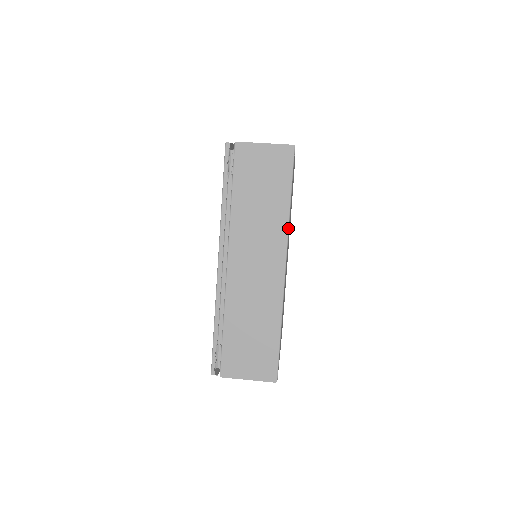
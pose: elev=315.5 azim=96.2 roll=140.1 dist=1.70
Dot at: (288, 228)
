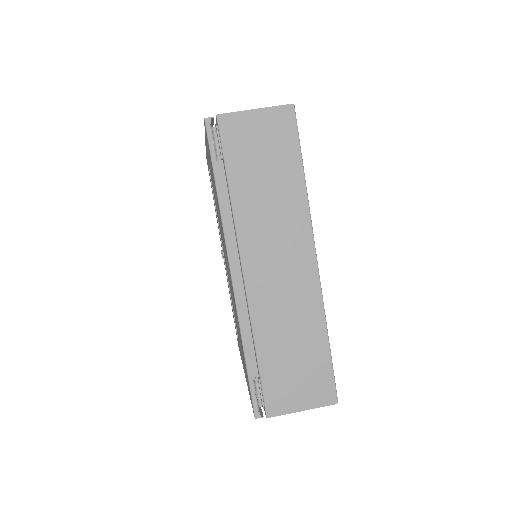
Dot at: (309, 210)
